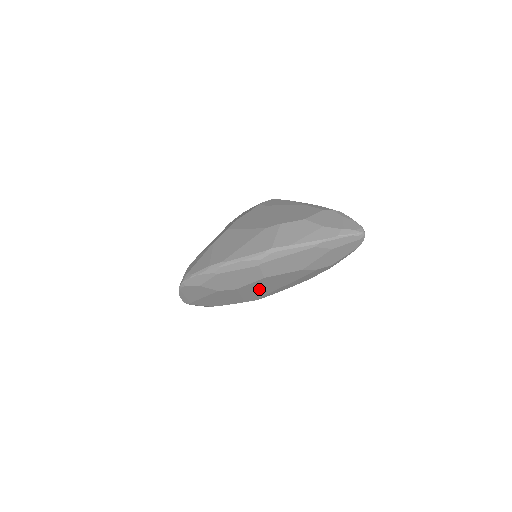
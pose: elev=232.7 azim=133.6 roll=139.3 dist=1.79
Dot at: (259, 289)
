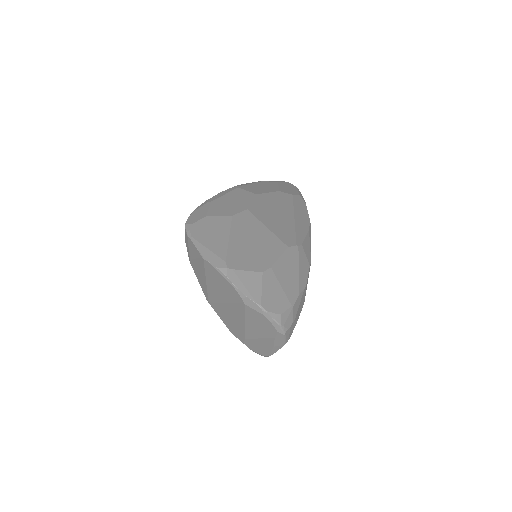
Dot at: (274, 218)
